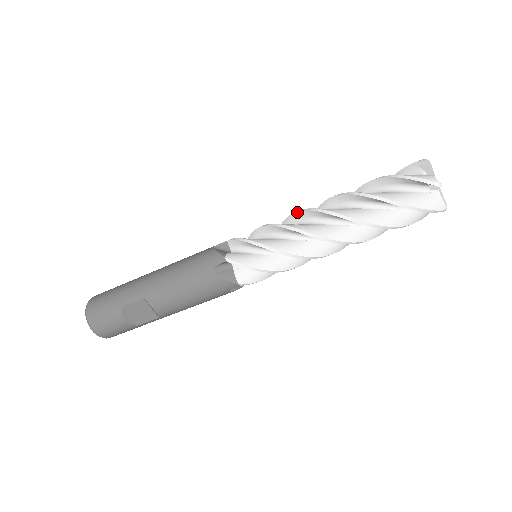
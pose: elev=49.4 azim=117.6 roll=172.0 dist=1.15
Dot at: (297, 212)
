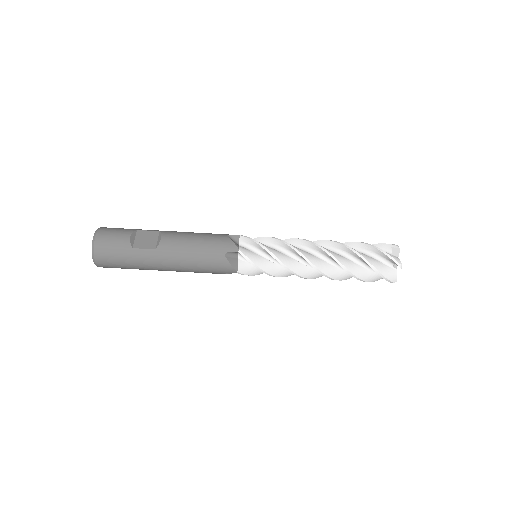
Dot at: occluded
